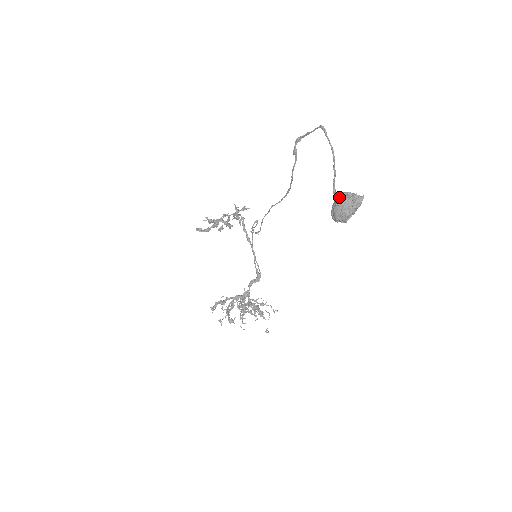
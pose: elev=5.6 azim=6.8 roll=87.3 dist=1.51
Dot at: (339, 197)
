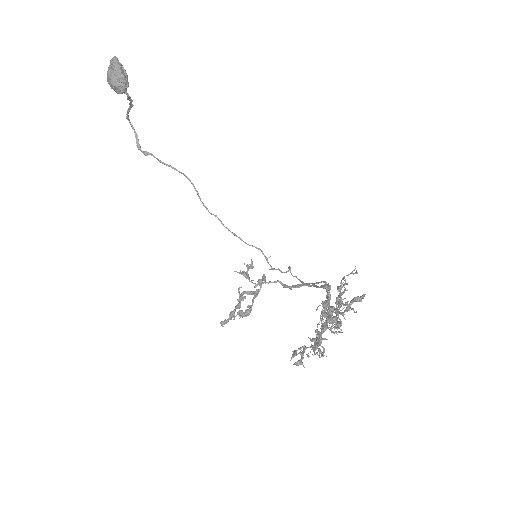
Dot at: occluded
